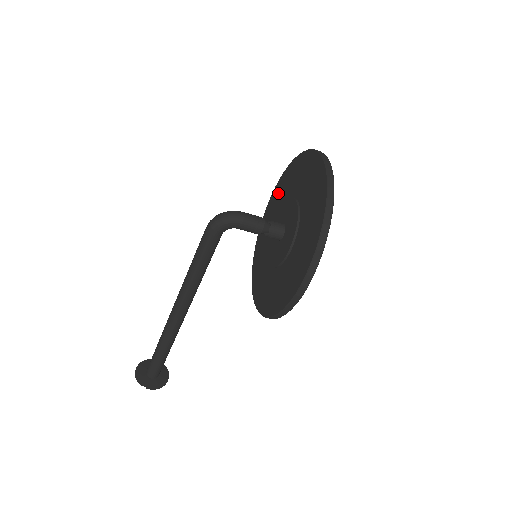
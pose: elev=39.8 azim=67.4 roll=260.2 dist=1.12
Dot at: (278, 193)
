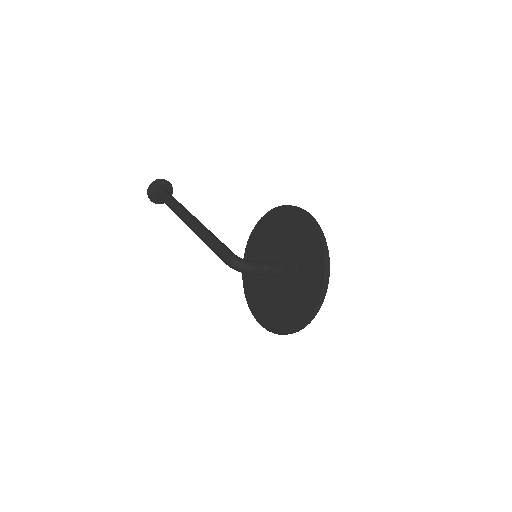
Dot at: (298, 225)
